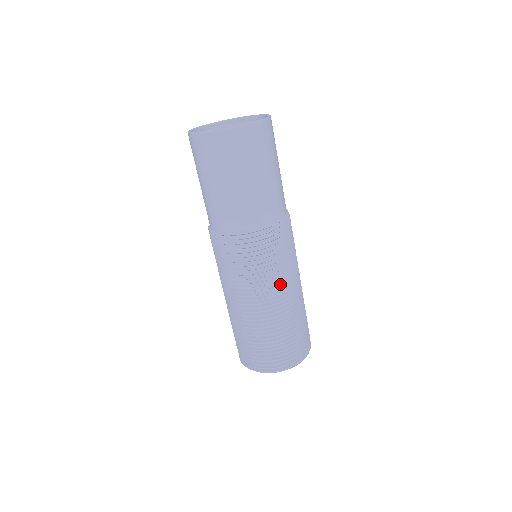
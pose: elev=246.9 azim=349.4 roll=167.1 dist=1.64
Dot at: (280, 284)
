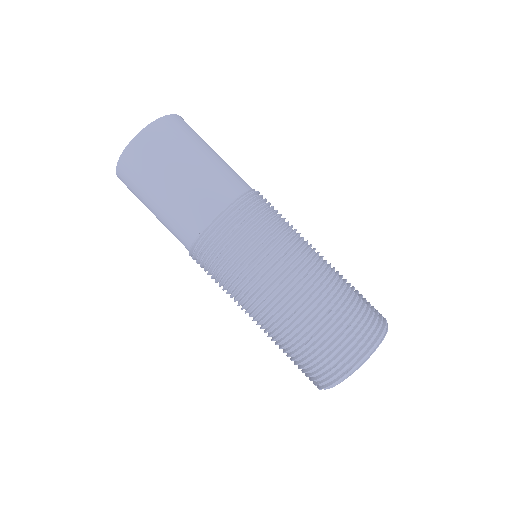
Dot at: (275, 269)
